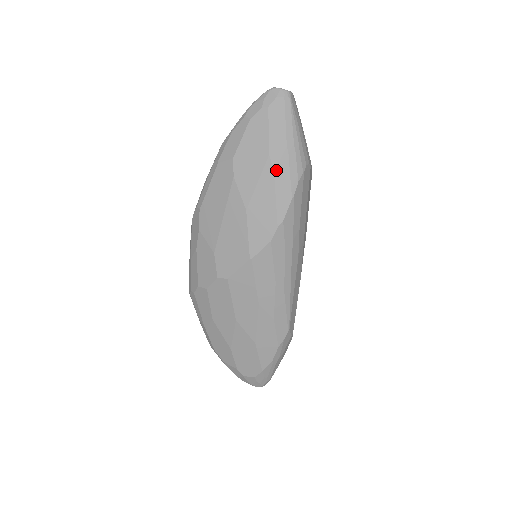
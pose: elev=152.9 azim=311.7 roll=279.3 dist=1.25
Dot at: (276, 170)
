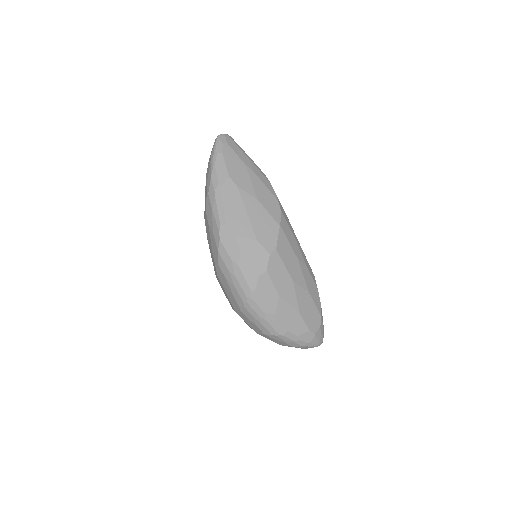
Dot at: (254, 171)
